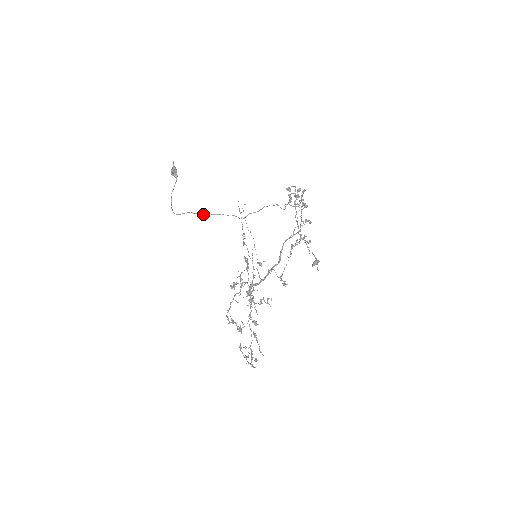
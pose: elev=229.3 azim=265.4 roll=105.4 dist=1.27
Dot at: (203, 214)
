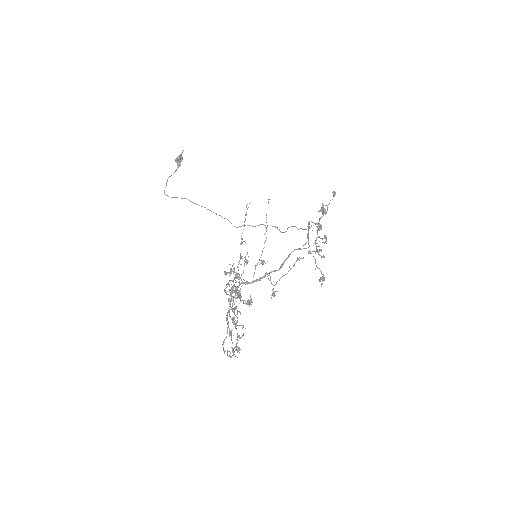
Dot at: occluded
